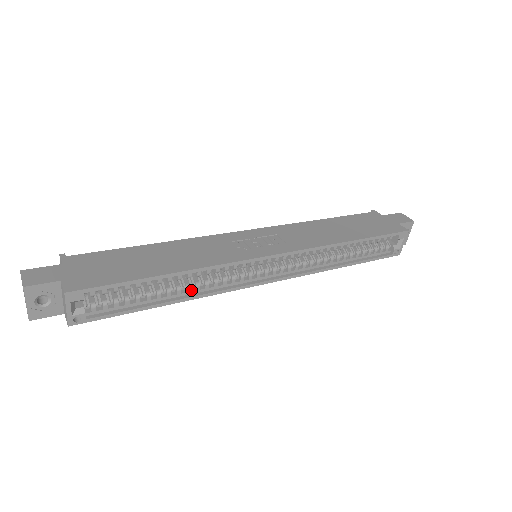
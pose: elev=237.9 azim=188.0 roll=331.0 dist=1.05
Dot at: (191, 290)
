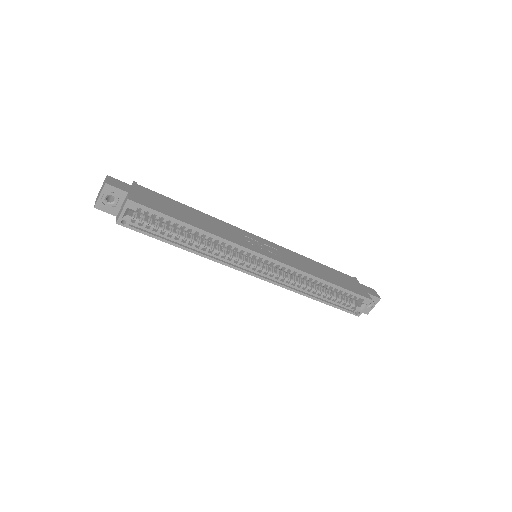
Dot at: (202, 249)
